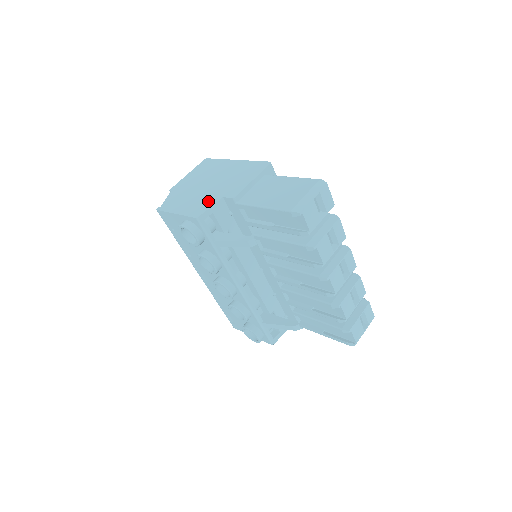
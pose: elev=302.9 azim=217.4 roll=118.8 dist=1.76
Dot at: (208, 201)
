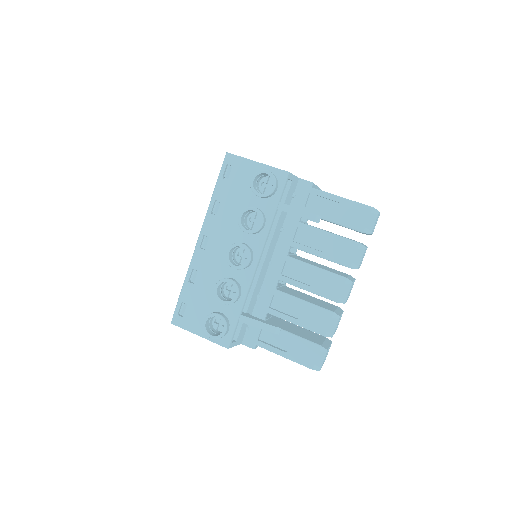
Dot at: occluded
